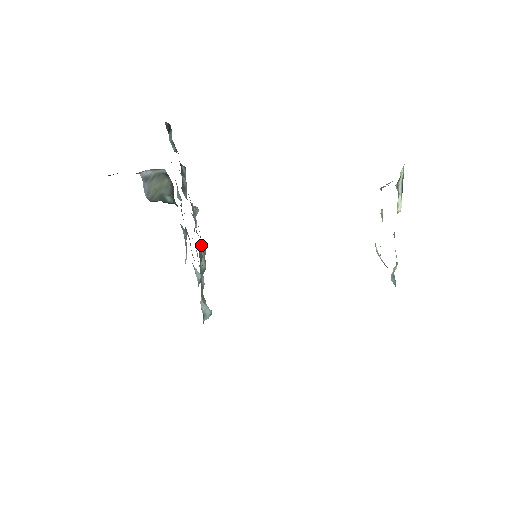
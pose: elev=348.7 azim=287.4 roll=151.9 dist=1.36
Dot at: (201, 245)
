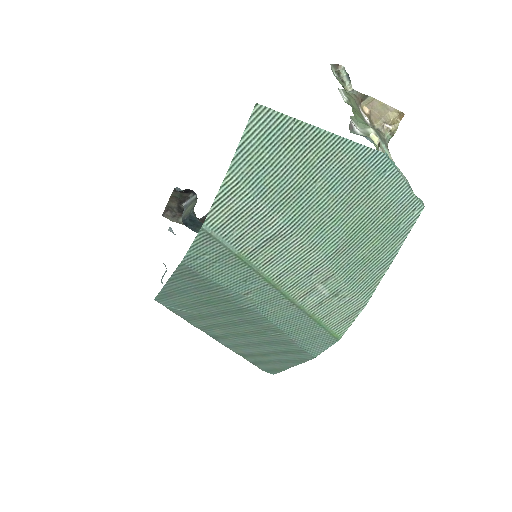
Dot at: occluded
